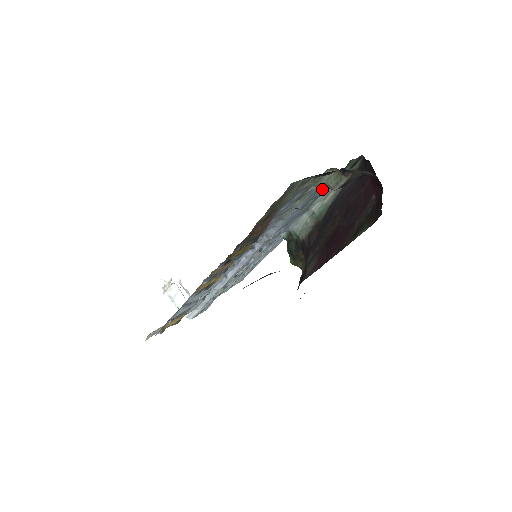
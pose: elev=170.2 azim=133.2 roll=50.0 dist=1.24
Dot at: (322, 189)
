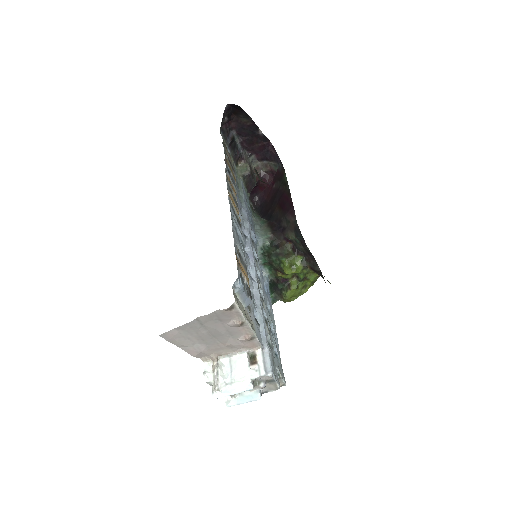
Dot at: (246, 194)
